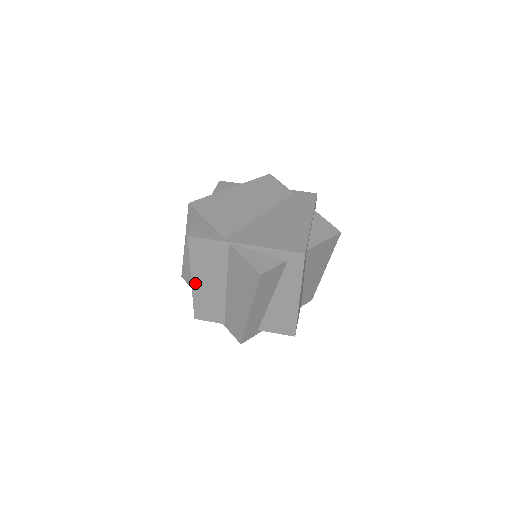
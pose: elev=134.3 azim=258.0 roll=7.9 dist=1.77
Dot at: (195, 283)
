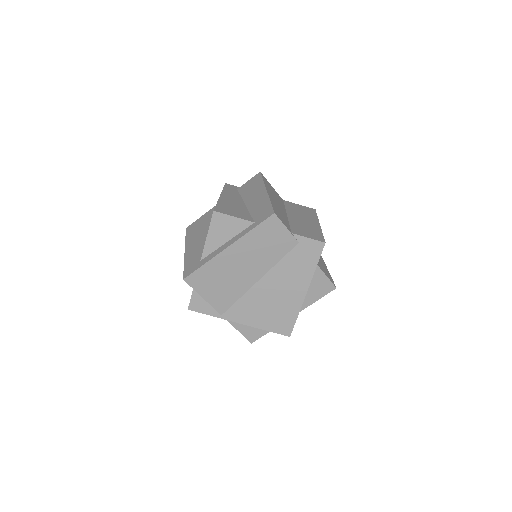
Dot at: occluded
